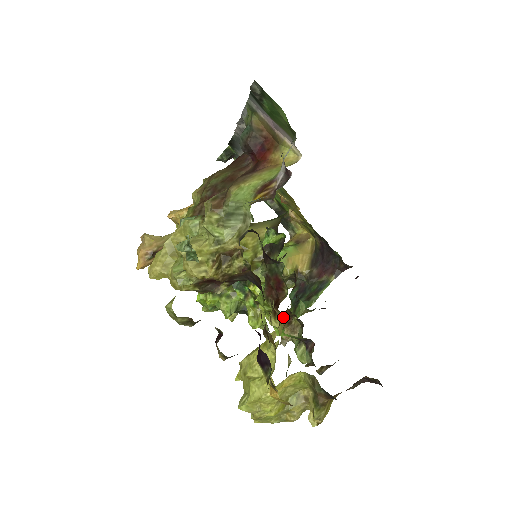
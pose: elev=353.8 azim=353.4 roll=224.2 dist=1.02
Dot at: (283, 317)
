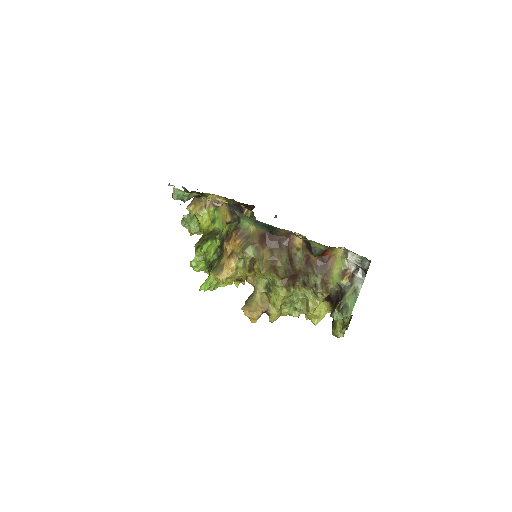
Dot at: occluded
